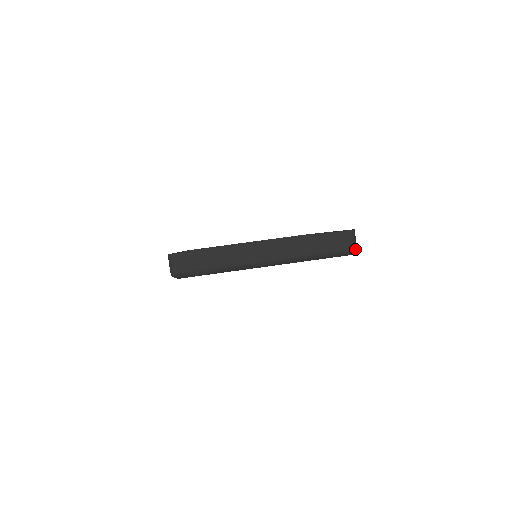
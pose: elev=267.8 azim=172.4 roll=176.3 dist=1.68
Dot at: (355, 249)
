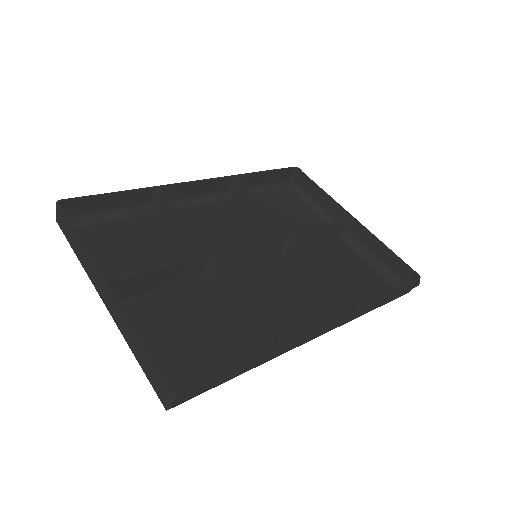
Dot at: (165, 407)
